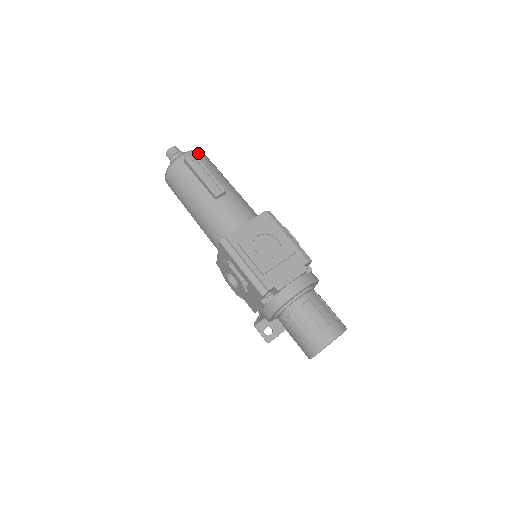
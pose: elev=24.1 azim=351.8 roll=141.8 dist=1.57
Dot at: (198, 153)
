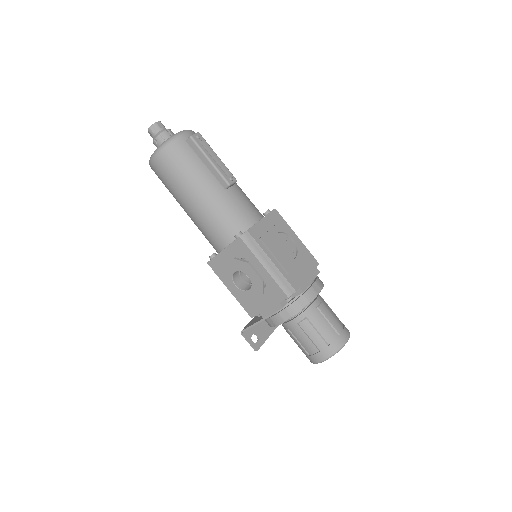
Dot at: occluded
